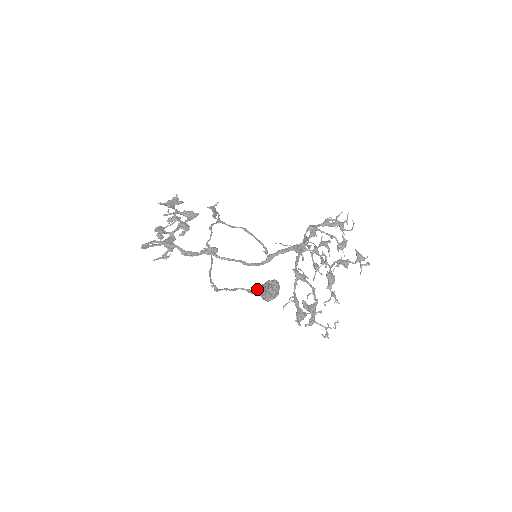
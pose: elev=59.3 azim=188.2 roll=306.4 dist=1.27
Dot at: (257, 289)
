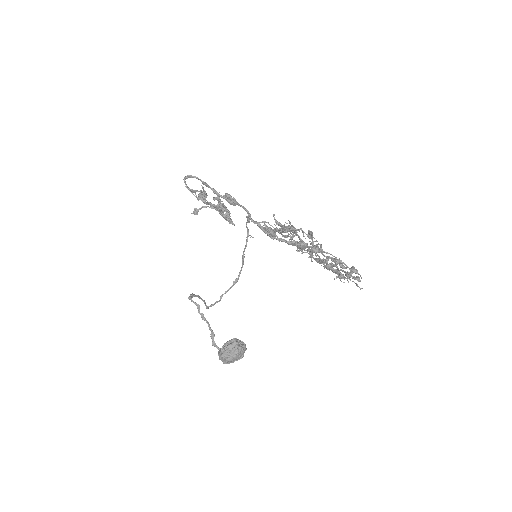
Dot at: occluded
